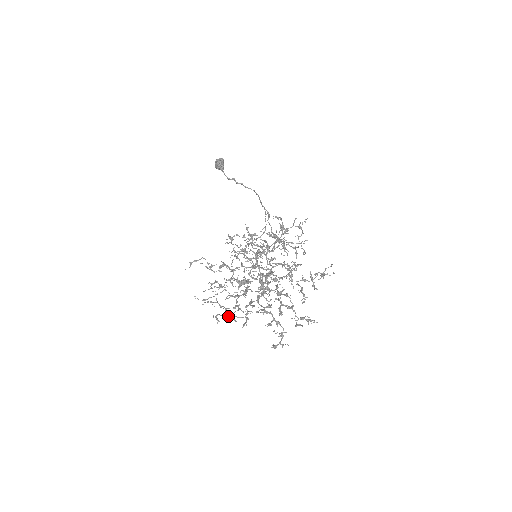
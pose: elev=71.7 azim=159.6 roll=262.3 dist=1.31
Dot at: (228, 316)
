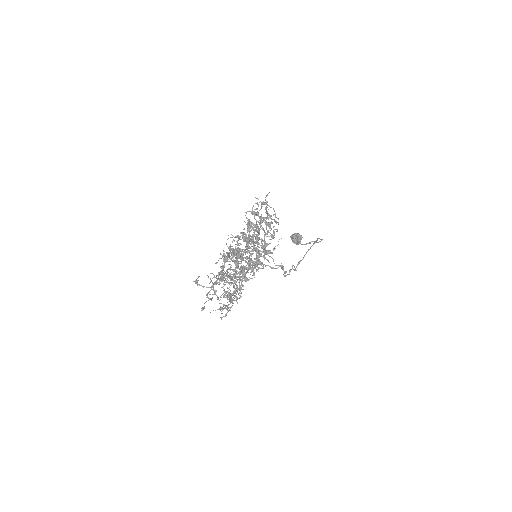
Dot at: (222, 308)
